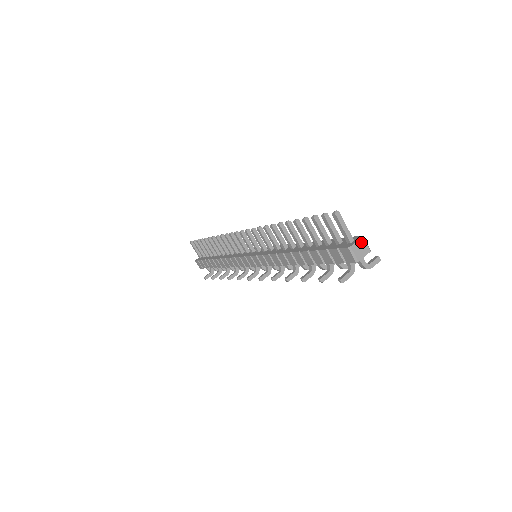
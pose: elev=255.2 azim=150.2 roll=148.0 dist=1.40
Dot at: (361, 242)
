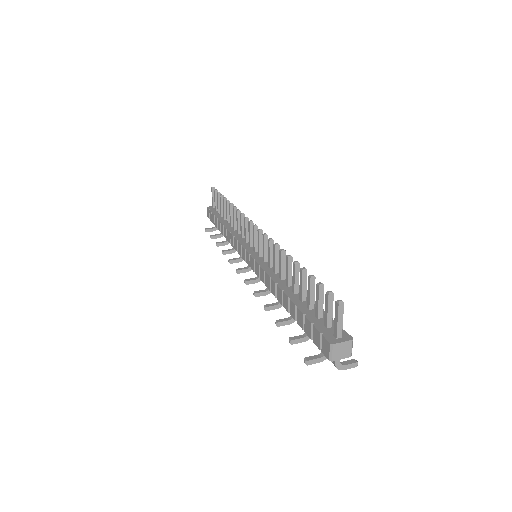
Dot at: (347, 344)
